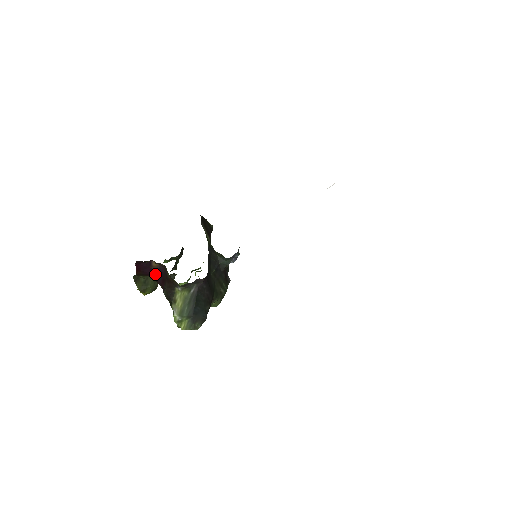
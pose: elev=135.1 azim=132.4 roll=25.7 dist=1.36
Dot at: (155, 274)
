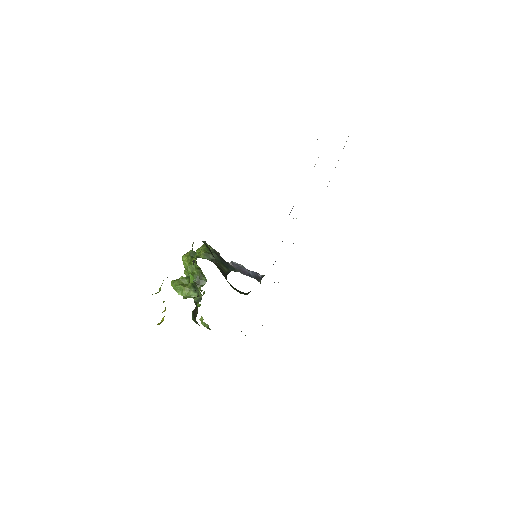
Dot at: occluded
